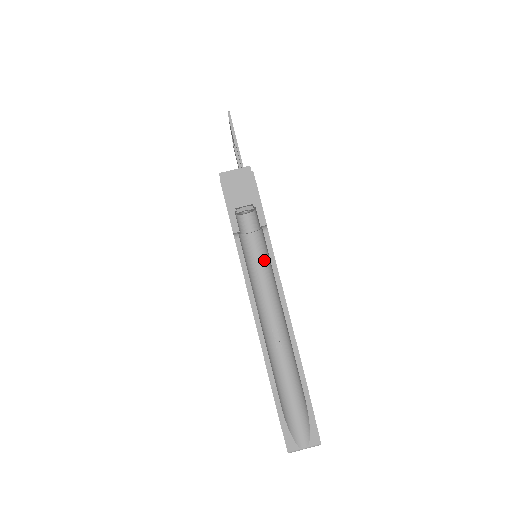
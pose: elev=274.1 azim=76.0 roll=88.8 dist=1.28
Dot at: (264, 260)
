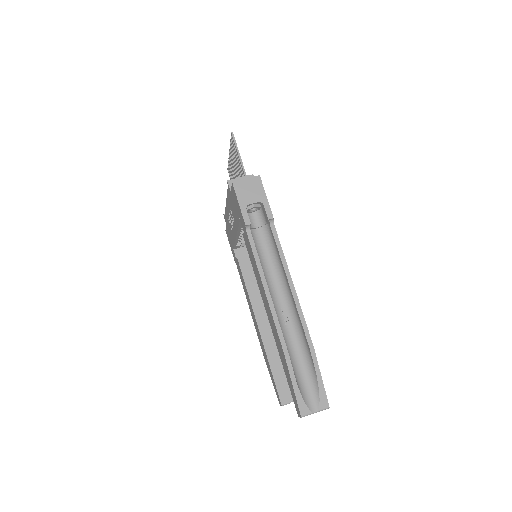
Dot at: (270, 250)
